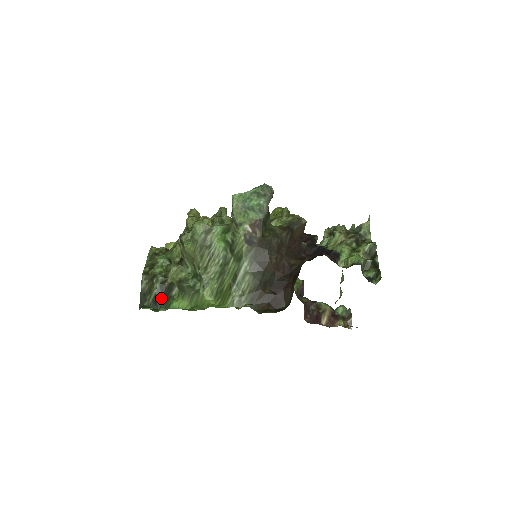
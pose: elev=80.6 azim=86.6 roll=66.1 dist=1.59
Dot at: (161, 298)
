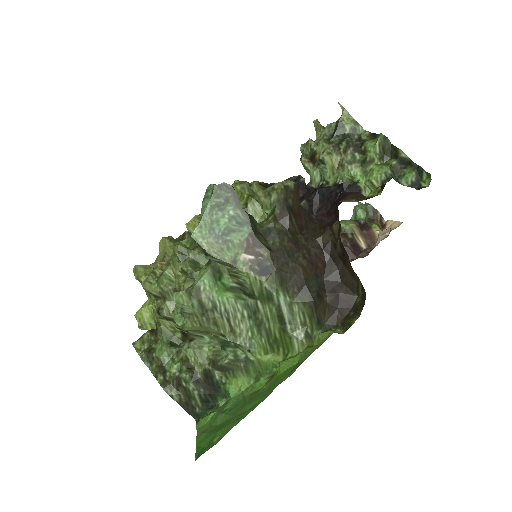
Dot at: (208, 393)
